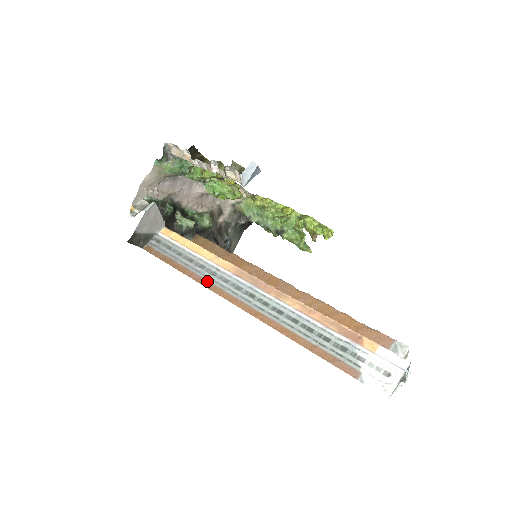
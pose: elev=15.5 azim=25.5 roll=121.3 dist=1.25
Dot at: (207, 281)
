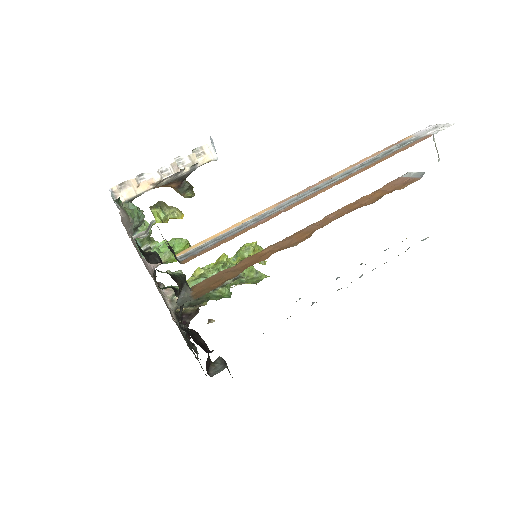
Dot at: (276, 213)
